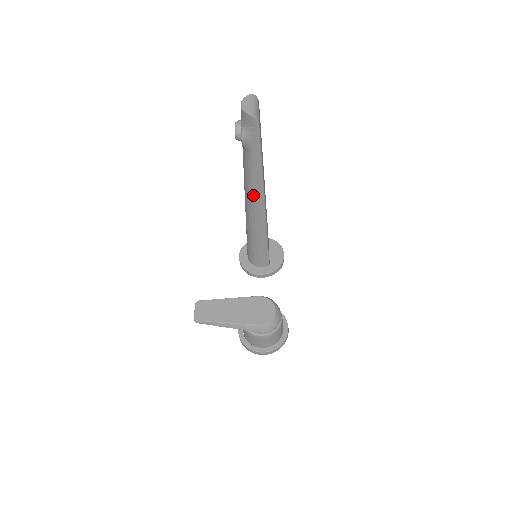
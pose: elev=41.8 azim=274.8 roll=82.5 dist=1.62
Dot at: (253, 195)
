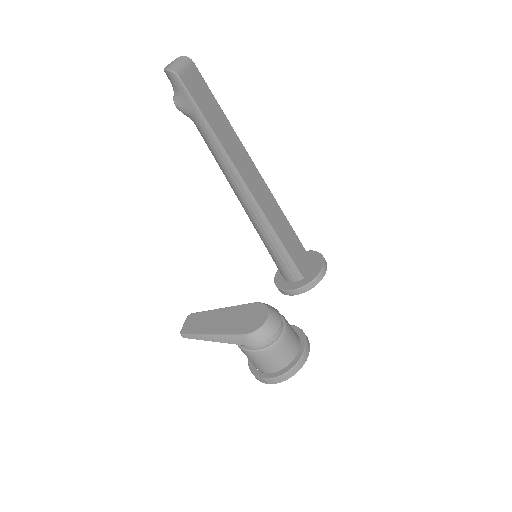
Dot at: (229, 178)
